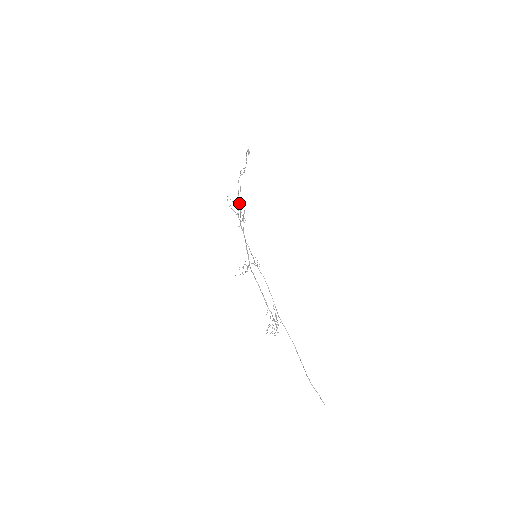
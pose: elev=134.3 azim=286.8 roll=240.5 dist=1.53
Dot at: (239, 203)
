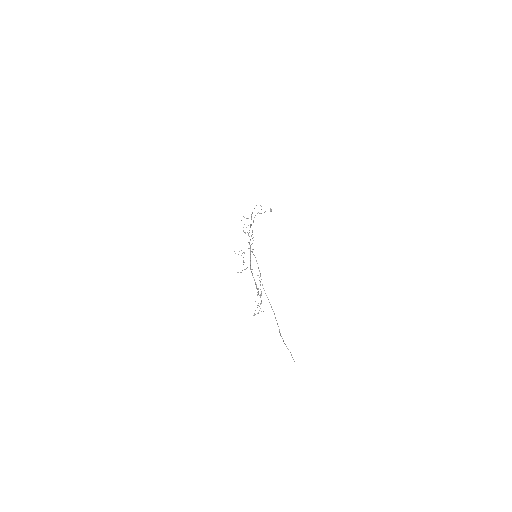
Dot at: (252, 230)
